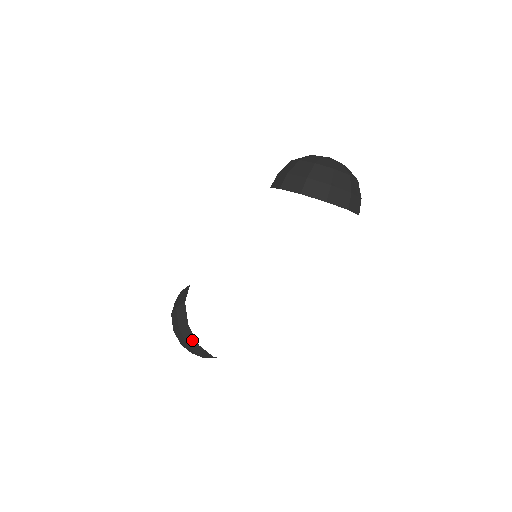
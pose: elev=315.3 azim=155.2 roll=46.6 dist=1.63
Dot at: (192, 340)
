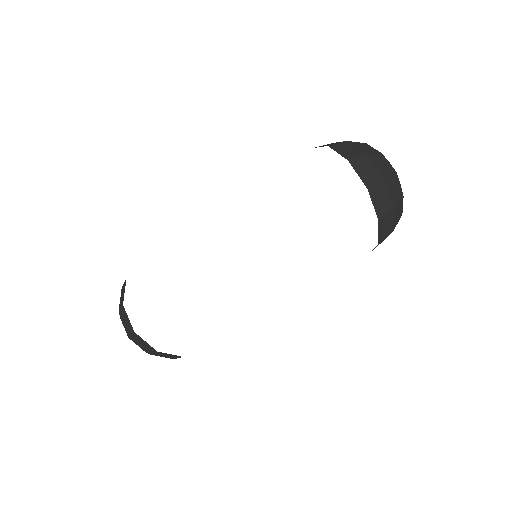
Dot at: occluded
